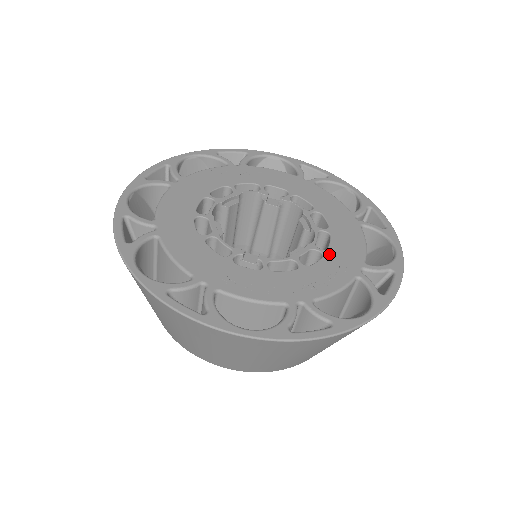
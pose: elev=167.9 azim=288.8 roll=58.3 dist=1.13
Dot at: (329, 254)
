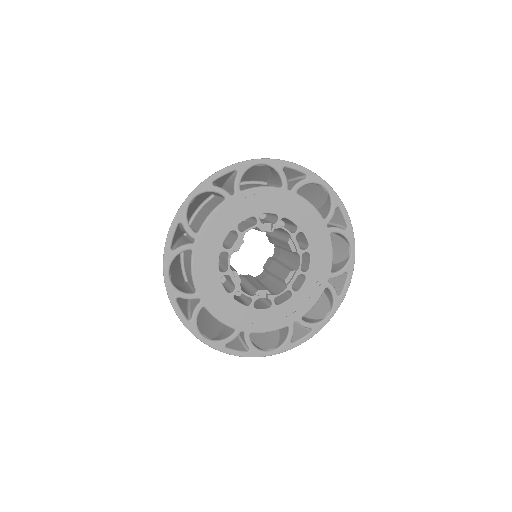
Dot at: (310, 275)
